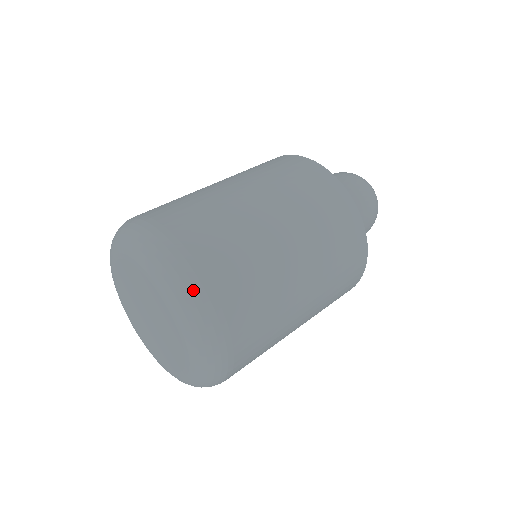
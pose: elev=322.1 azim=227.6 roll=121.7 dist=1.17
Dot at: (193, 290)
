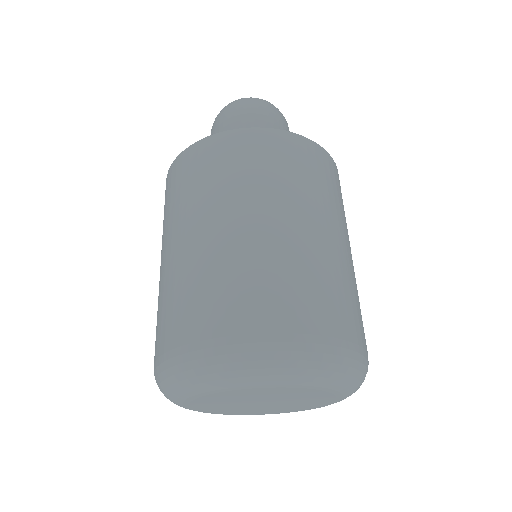
Dot at: (366, 371)
